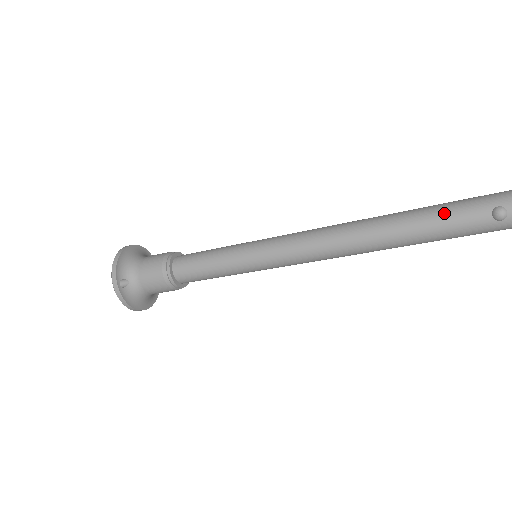
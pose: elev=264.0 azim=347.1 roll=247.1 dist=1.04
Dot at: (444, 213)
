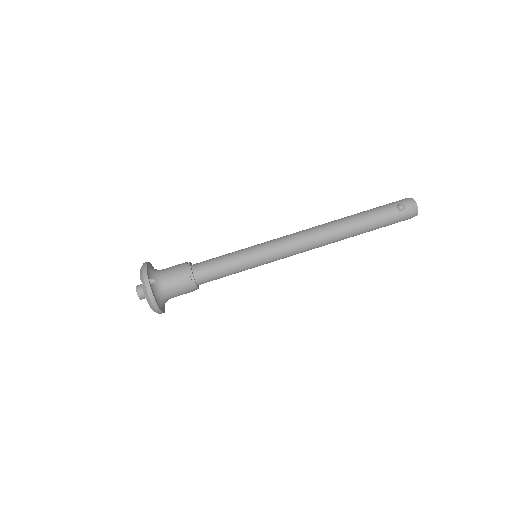
Dot at: (373, 211)
